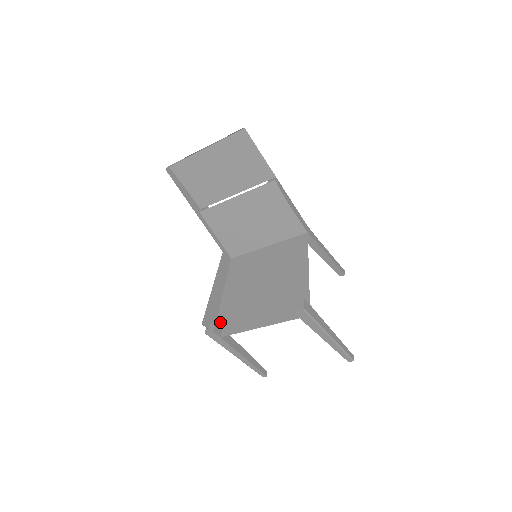
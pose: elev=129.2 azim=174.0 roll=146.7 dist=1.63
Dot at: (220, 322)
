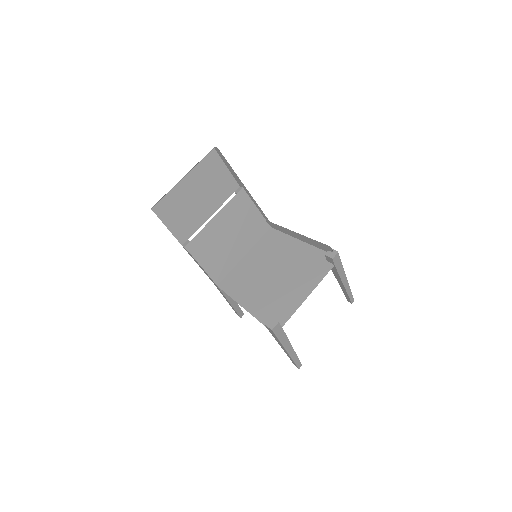
Dot at: occluded
